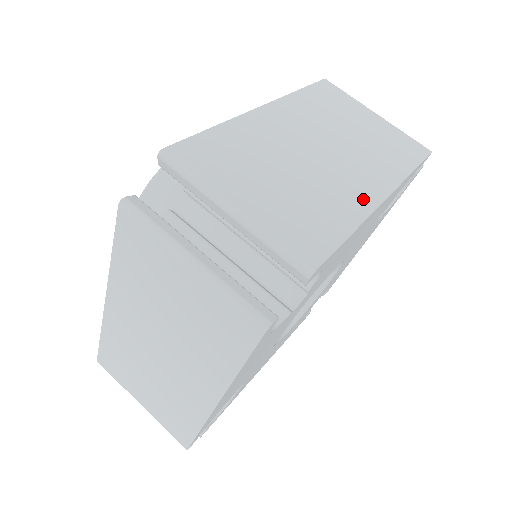
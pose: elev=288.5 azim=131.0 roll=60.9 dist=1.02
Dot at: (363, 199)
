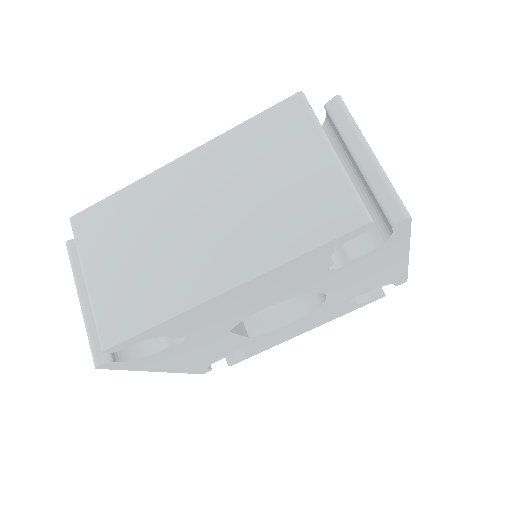
Dot at: (200, 287)
